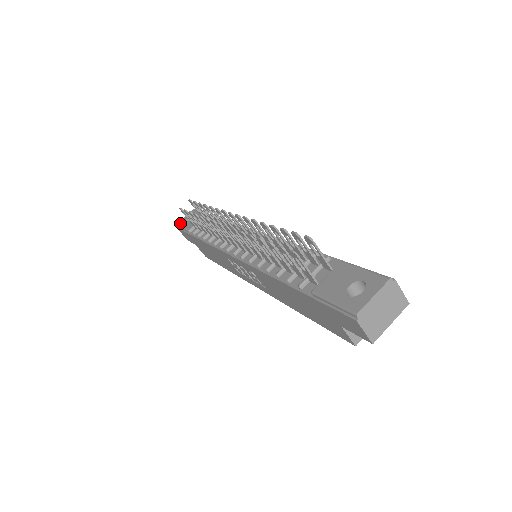
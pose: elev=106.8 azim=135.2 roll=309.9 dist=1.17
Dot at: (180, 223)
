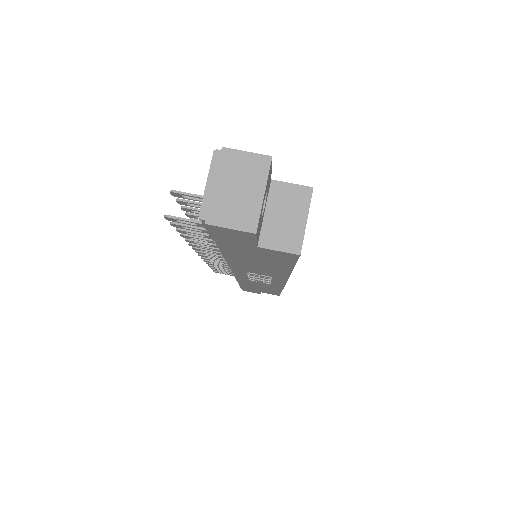
Dot at: occluded
